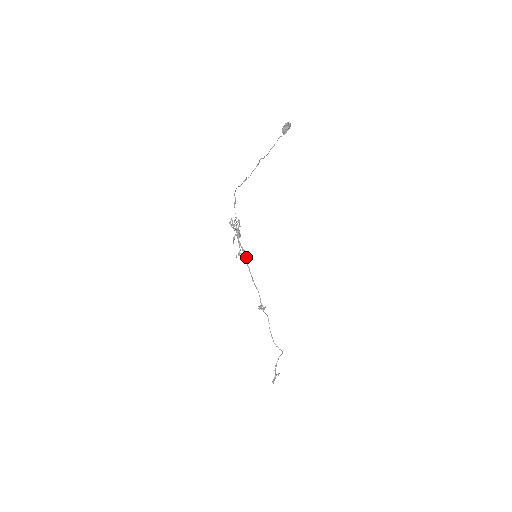
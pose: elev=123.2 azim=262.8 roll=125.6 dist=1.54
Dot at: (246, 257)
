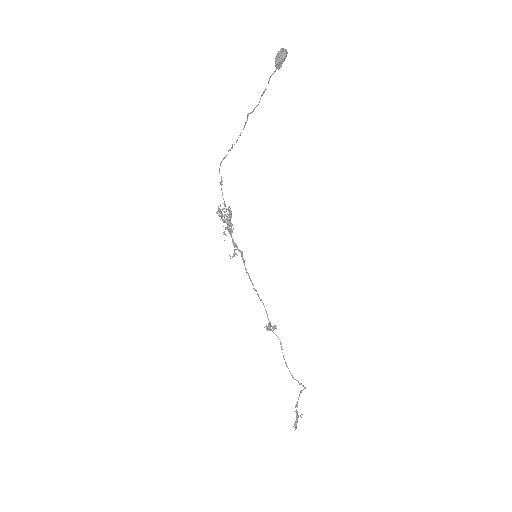
Dot at: (243, 258)
